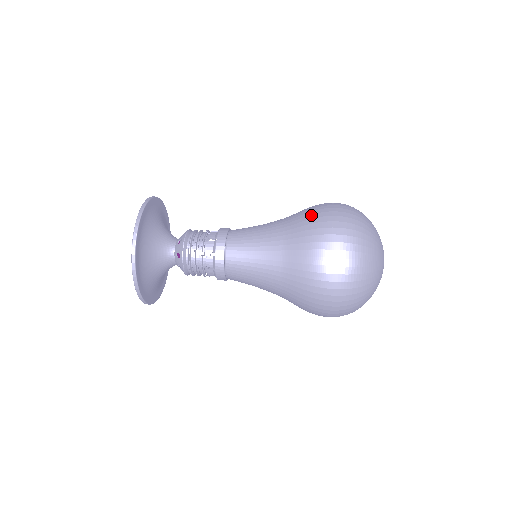
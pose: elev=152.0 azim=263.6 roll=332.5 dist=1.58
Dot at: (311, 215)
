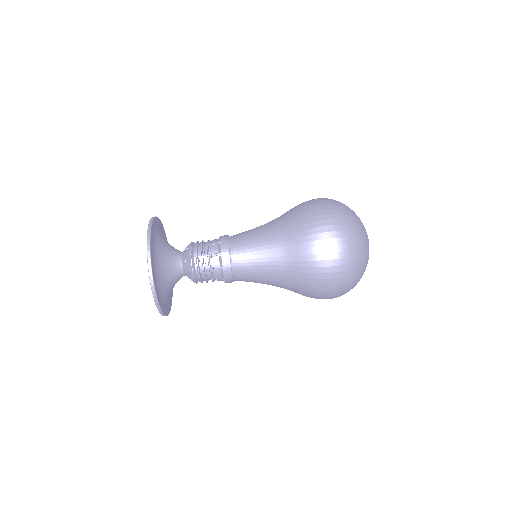
Dot at: (305, 225)
